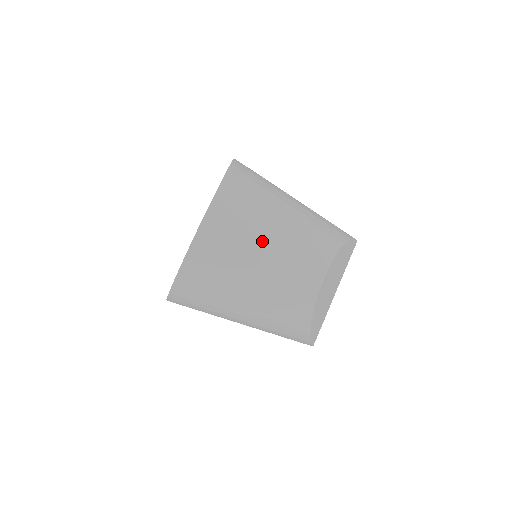
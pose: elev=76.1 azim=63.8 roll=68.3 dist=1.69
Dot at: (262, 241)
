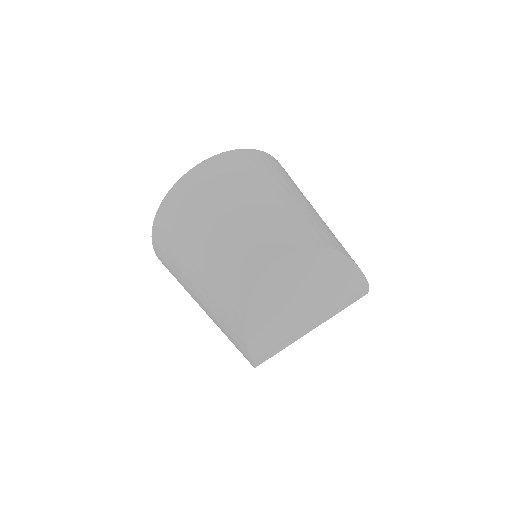
Dot at: (241, 198)
